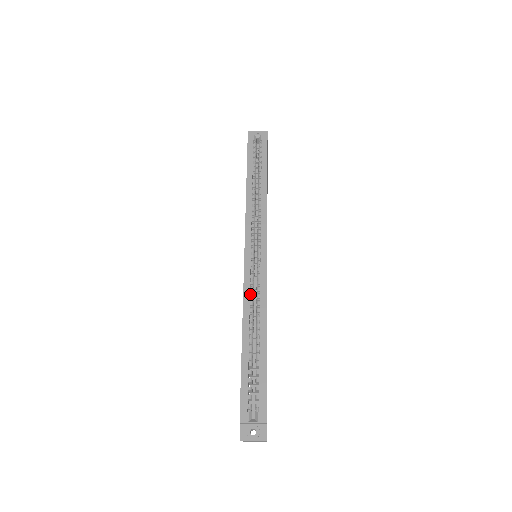
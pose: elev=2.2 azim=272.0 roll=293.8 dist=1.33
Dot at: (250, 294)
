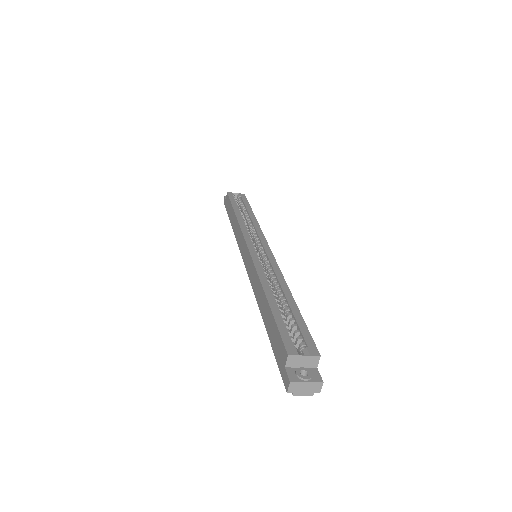
Dot at: (262, 270)
